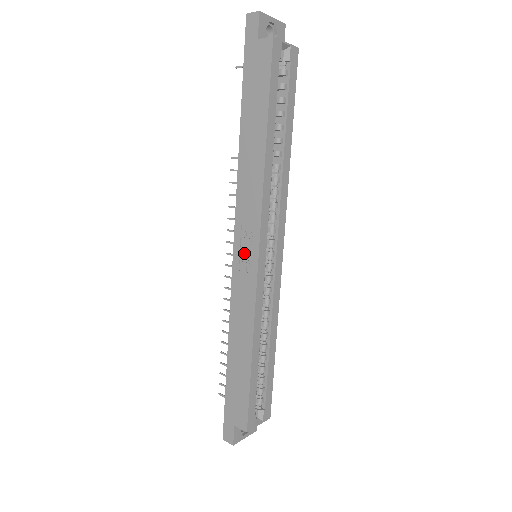
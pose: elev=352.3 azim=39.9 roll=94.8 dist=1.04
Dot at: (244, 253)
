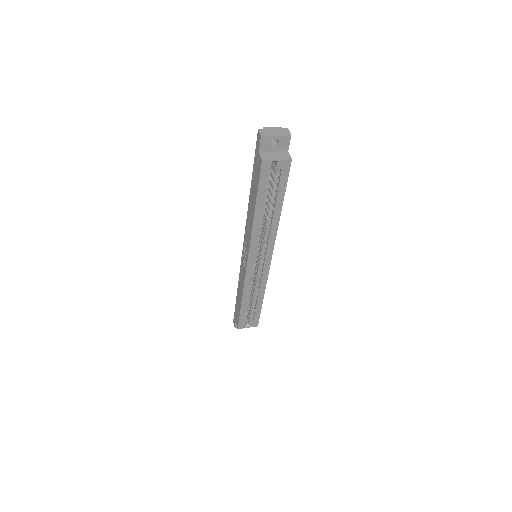
Dot at: (244, 255)
